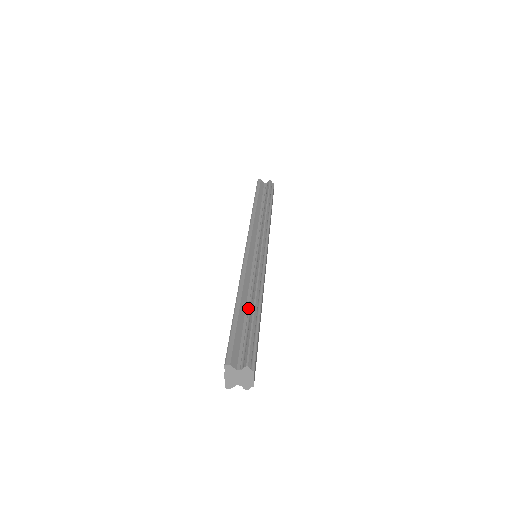
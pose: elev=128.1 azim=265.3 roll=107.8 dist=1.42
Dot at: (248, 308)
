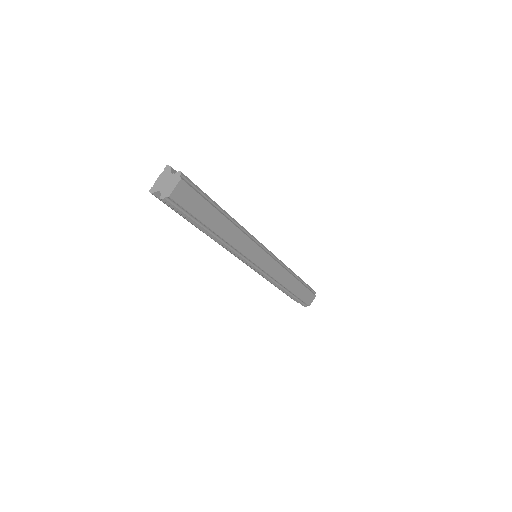
Dot at: occluded
